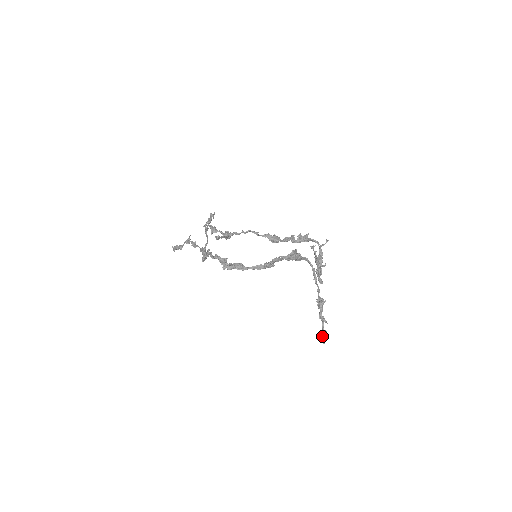
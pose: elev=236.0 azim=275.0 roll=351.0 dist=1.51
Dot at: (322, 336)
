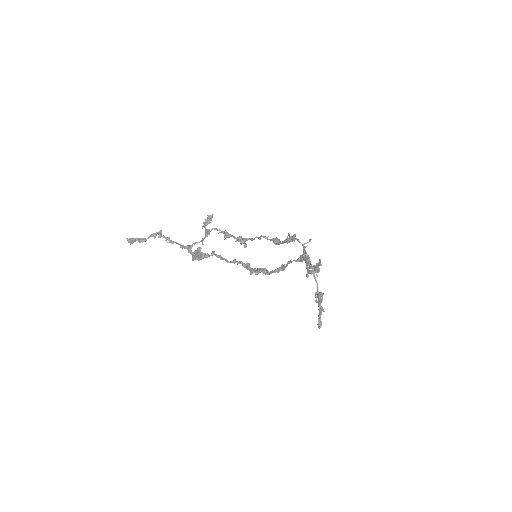
Dot at: (319, 322)
